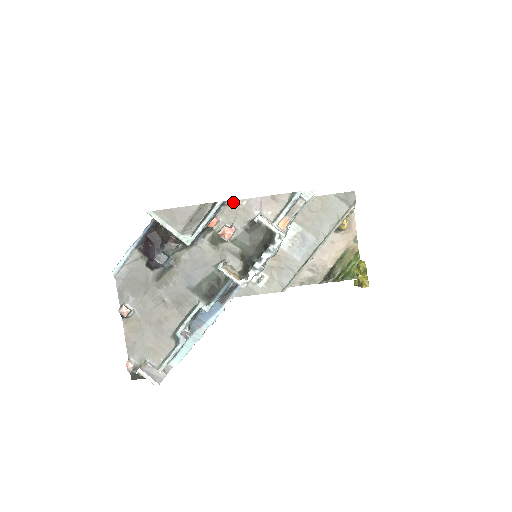
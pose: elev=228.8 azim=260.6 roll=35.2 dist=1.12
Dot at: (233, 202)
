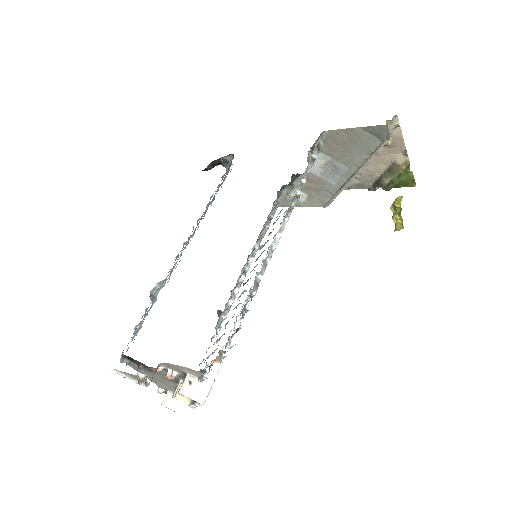
Dot at: (165, 363)
